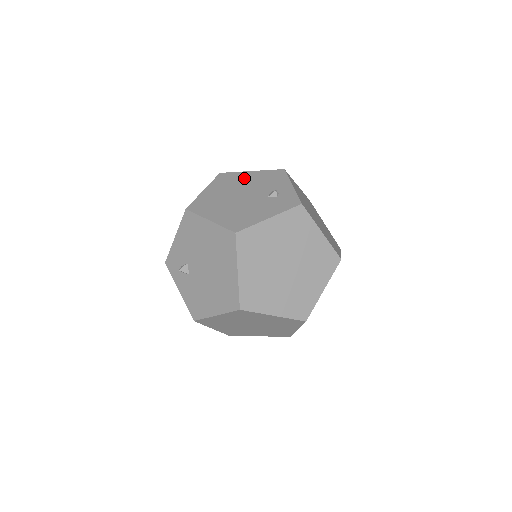
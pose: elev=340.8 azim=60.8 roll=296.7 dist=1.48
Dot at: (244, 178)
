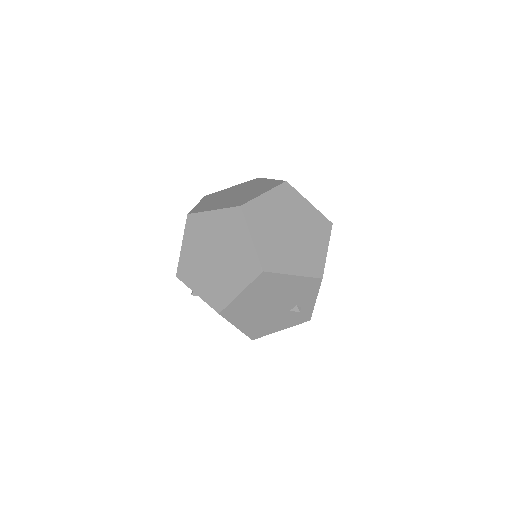
Dot at: (283, 285)
